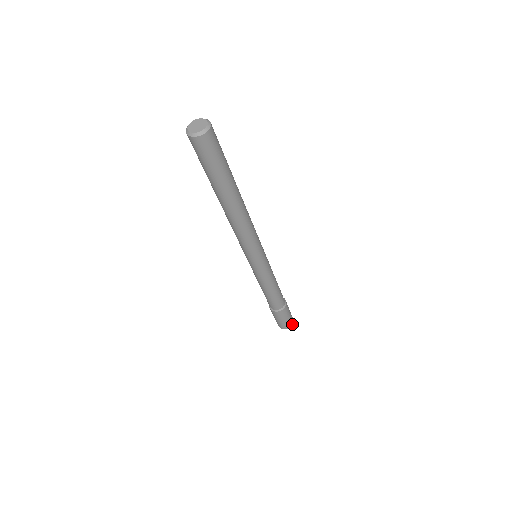
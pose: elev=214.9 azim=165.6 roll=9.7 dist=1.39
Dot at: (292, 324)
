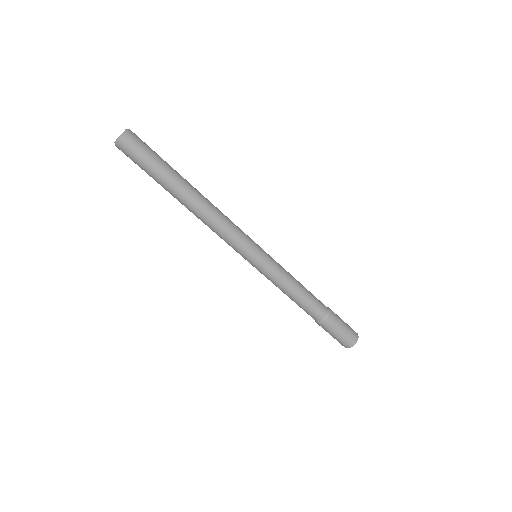
Dot at: (356, 341)
